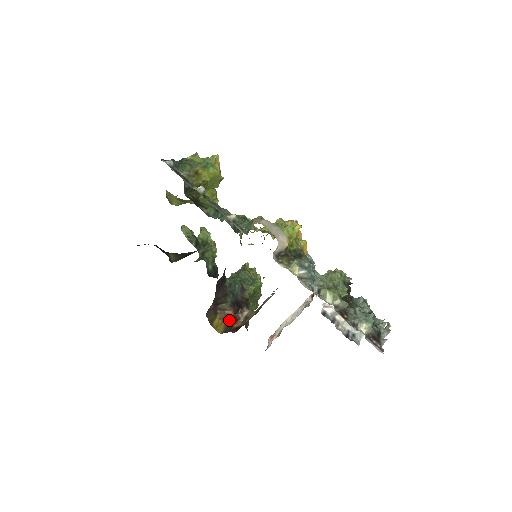
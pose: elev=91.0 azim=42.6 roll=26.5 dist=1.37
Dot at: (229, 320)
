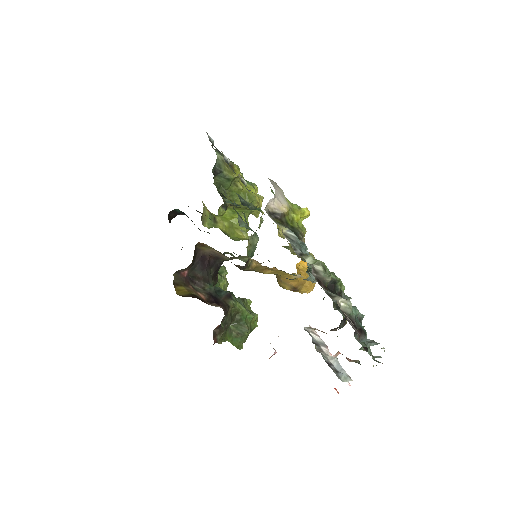
Dot at: (196, 295)
